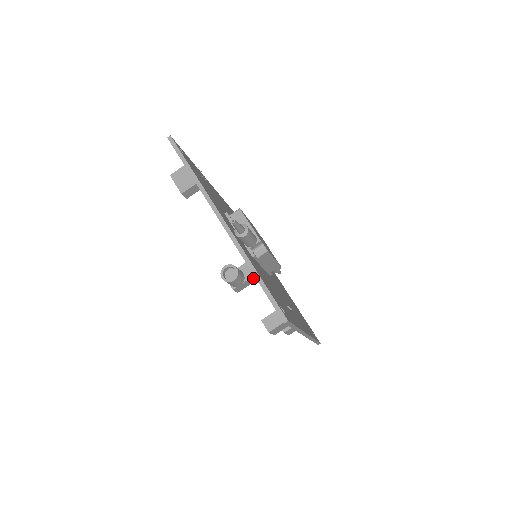
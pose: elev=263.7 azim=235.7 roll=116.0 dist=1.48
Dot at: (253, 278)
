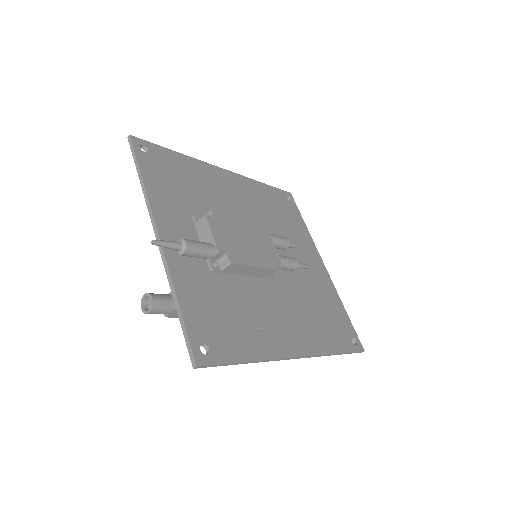
Dot at: occluded
